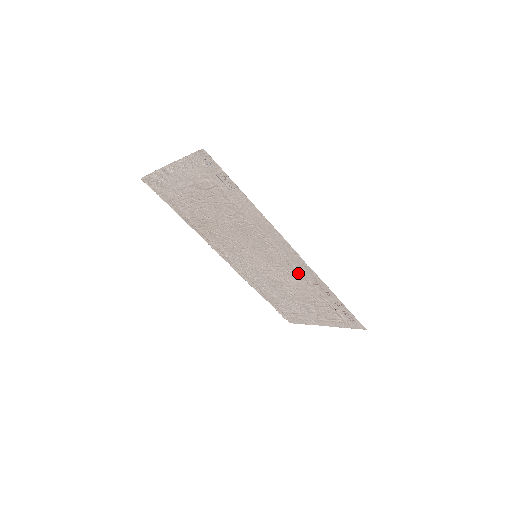
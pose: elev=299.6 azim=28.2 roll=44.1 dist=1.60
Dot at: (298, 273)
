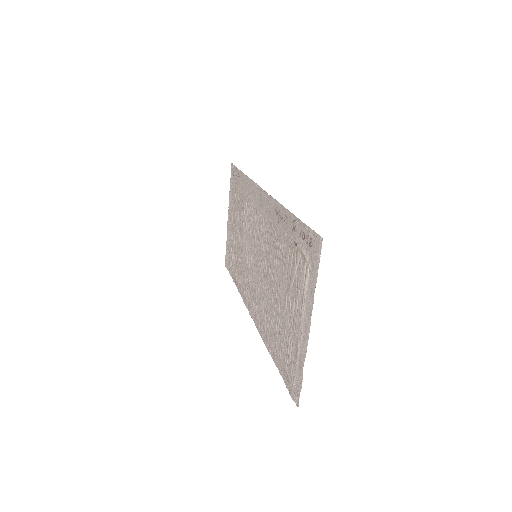
Dot at: (270, 226)
